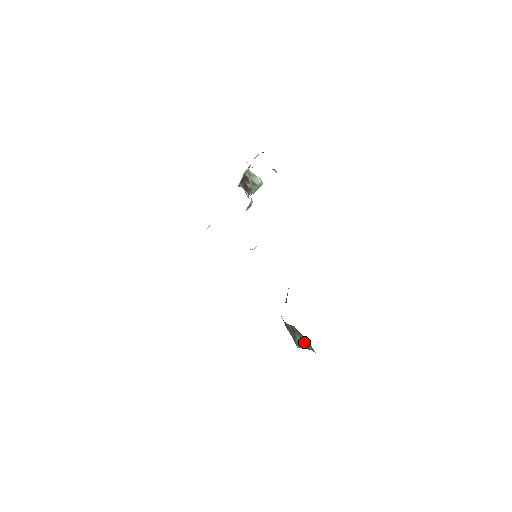
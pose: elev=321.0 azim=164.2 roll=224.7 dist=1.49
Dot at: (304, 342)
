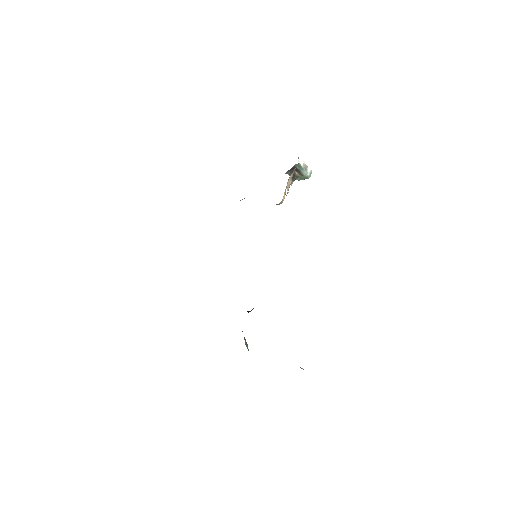
Dot at: (247, 346)
